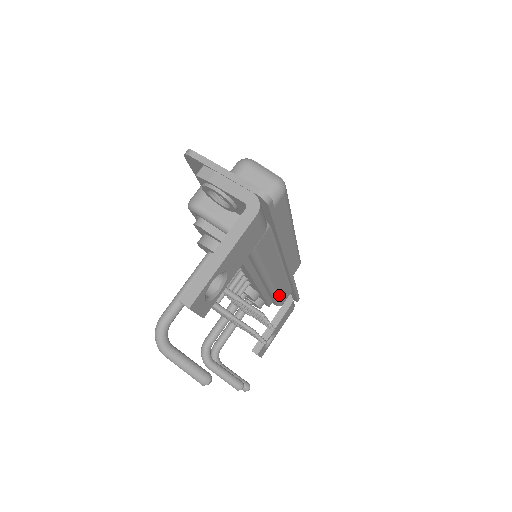
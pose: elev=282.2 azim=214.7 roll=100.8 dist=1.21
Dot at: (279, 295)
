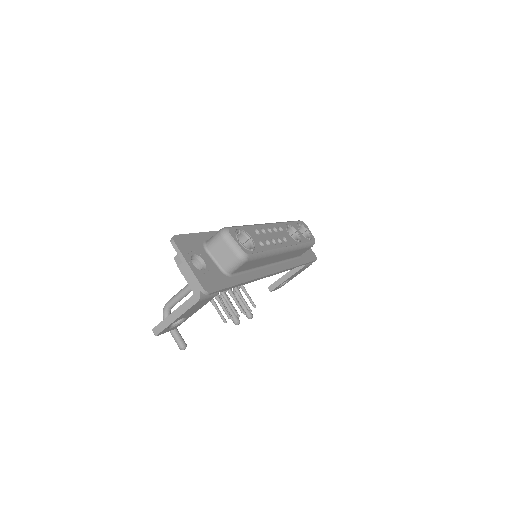
Dot at: (281, 272)
